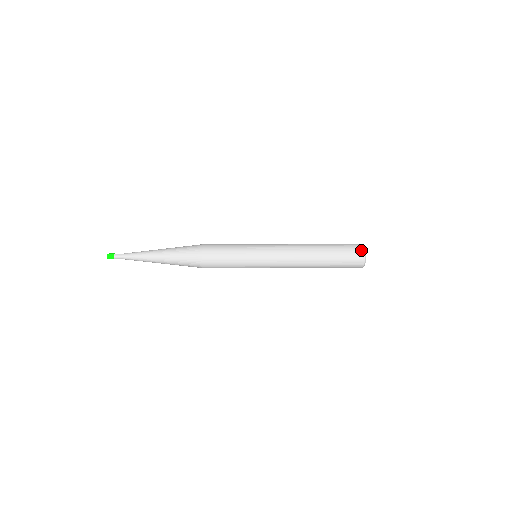
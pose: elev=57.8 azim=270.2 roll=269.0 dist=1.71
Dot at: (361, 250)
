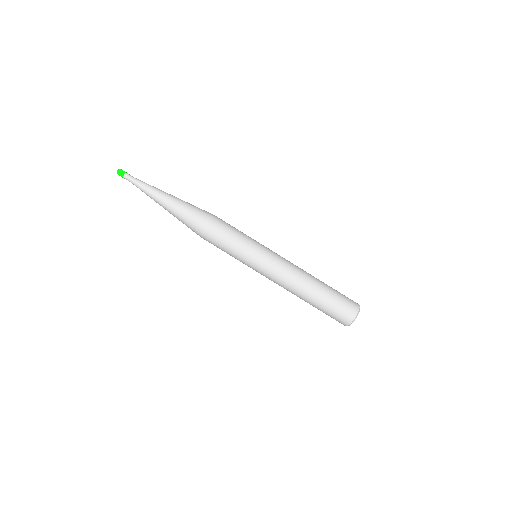
Dot at: (356, 304)
